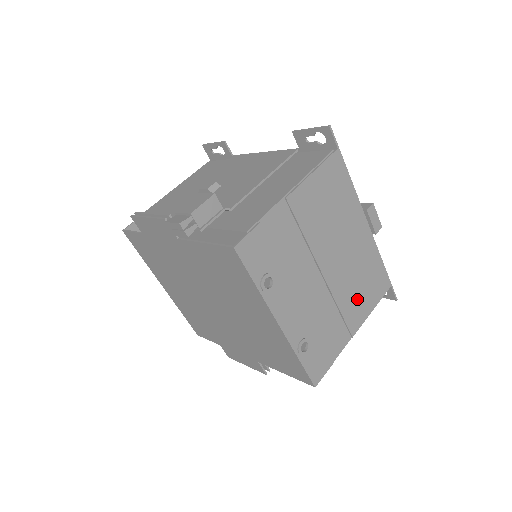
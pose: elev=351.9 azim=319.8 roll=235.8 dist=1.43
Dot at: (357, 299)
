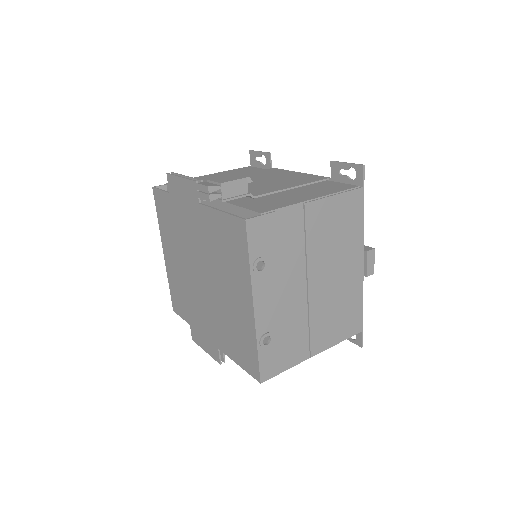
Dot at: (328, 325)
